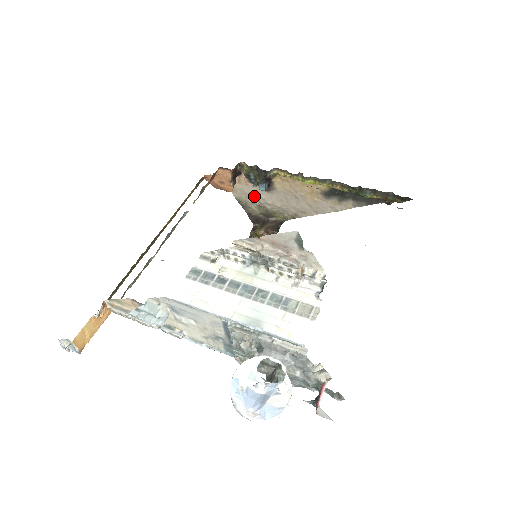
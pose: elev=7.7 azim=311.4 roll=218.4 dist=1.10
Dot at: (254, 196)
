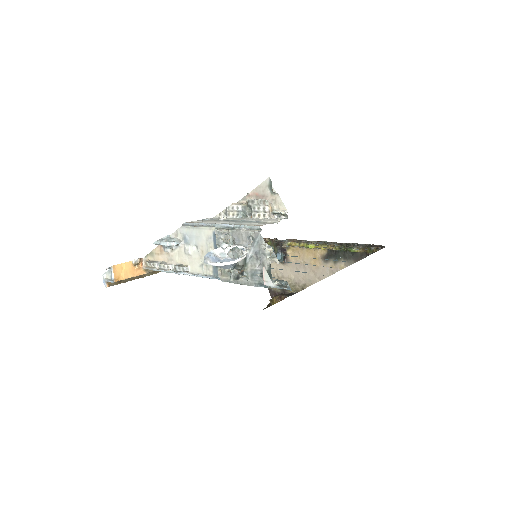
Dot at: (274, 271)
